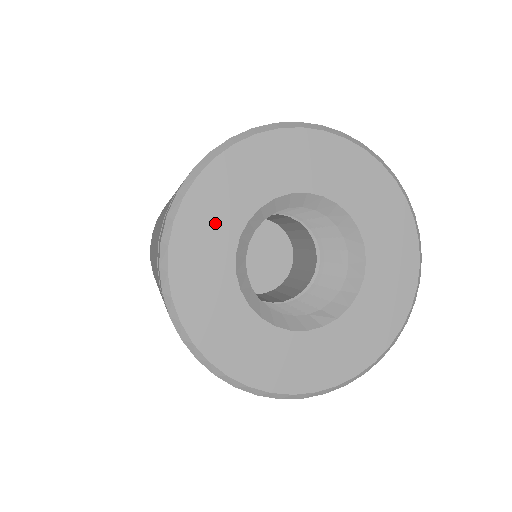
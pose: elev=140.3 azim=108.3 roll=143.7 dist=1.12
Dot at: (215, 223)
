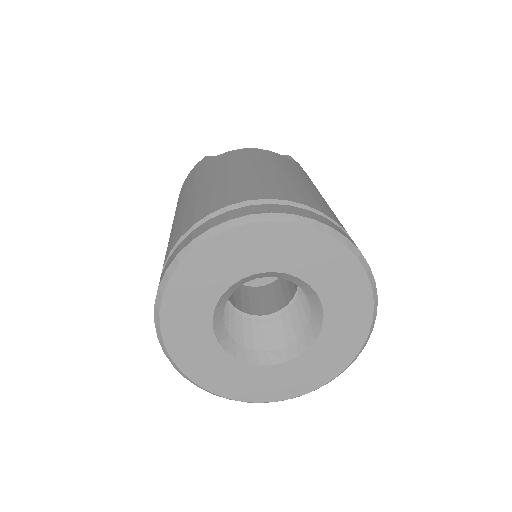
Dot at: (202, 285)
